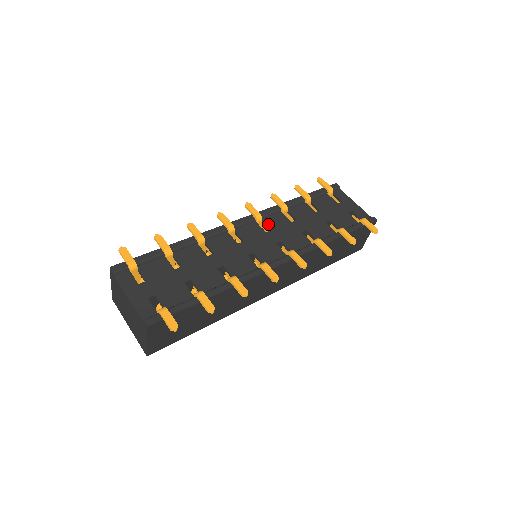
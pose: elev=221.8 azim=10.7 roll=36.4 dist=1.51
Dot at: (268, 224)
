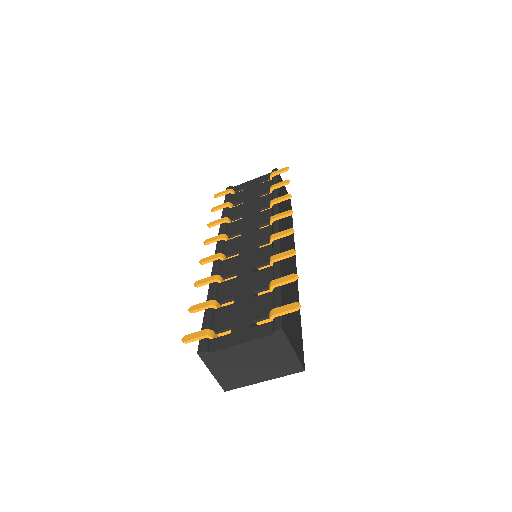
Dot at: (234, 233)
